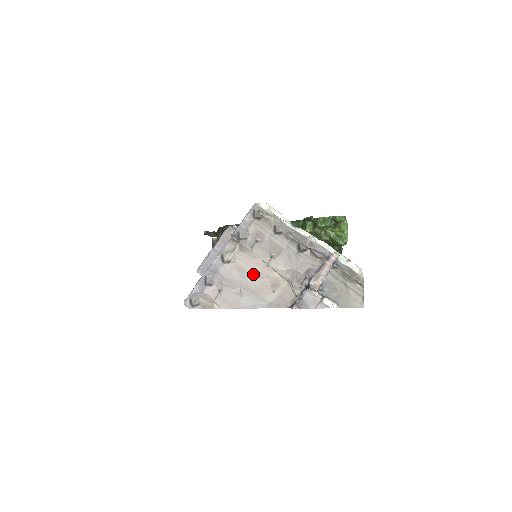
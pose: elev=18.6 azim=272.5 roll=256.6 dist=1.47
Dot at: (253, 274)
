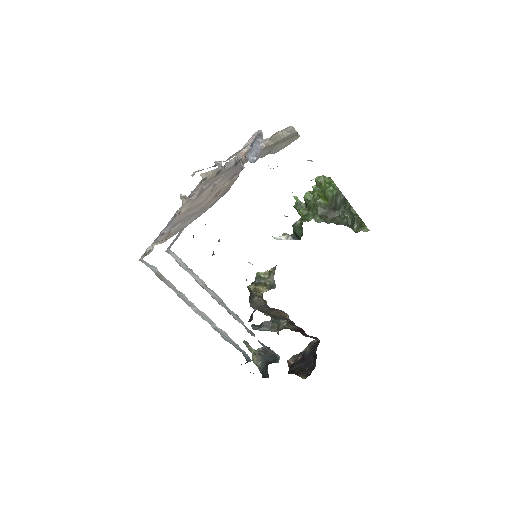
Dot at: (199, 204)
